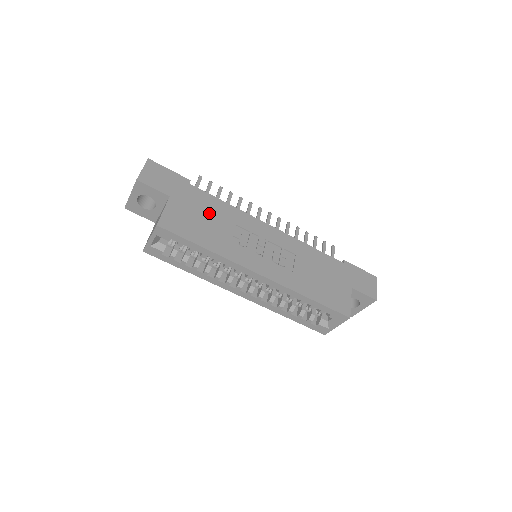
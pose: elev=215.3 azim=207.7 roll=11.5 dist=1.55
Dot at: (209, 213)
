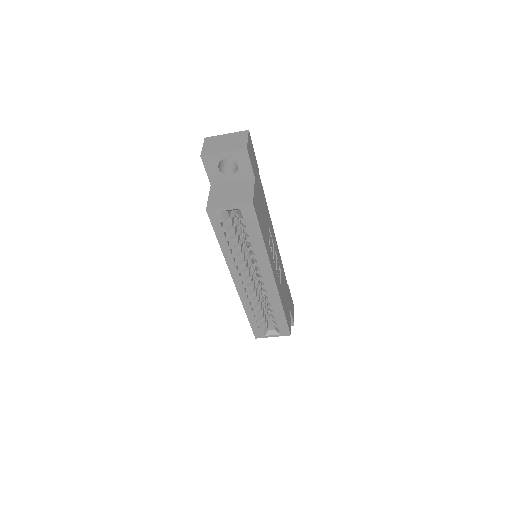
Dot at: occluded
